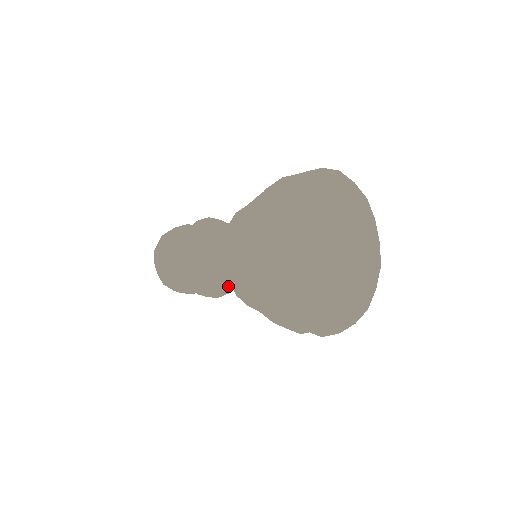
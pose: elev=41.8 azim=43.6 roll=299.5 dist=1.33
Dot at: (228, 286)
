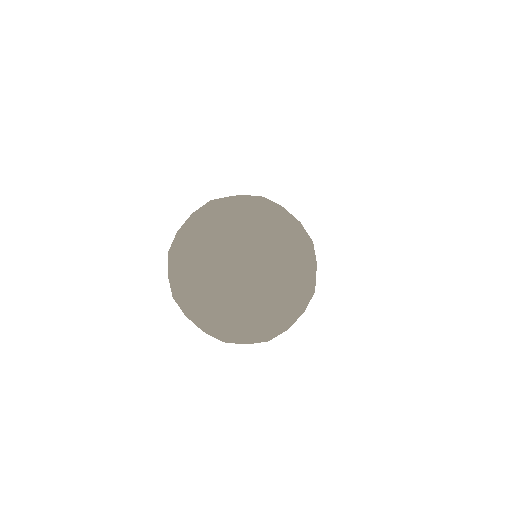
Dot at: occluded
